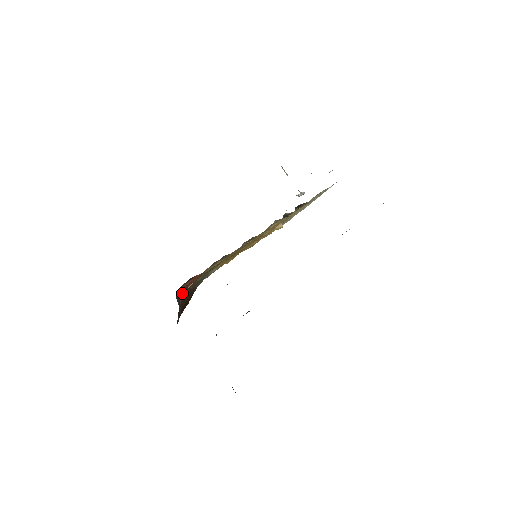
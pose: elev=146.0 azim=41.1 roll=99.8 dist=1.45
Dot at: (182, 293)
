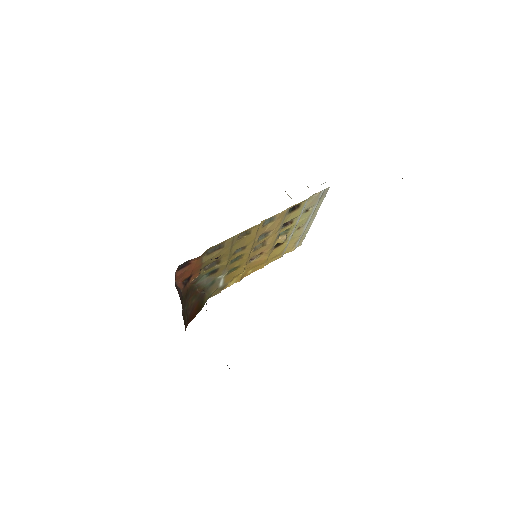
Dot at: (183, 284)
